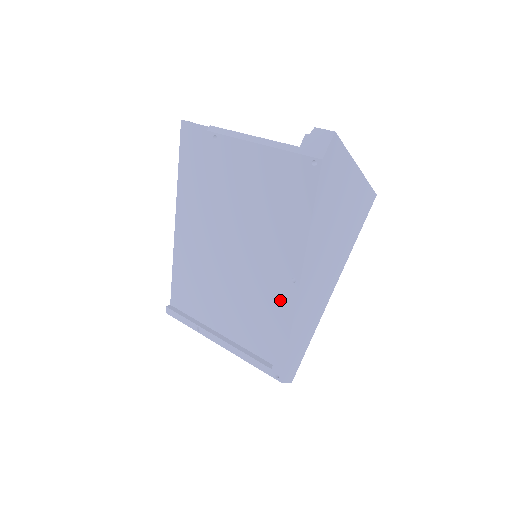
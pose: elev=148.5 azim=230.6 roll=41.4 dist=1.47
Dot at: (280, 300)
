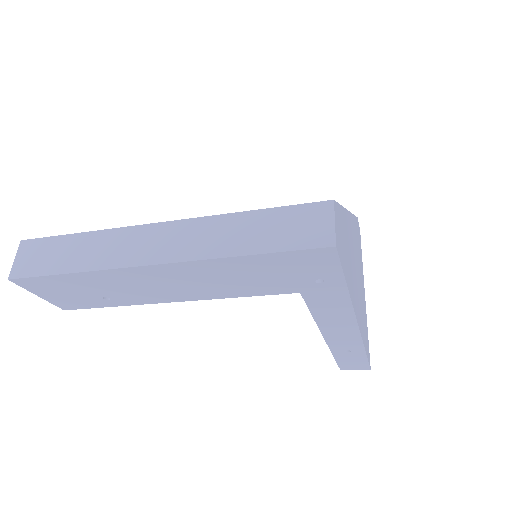
Dot at: occluded
